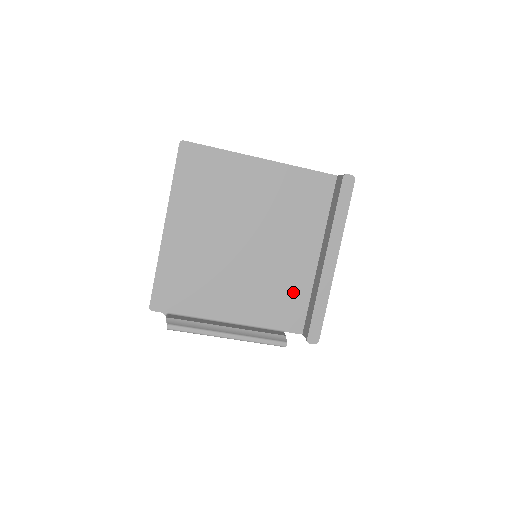
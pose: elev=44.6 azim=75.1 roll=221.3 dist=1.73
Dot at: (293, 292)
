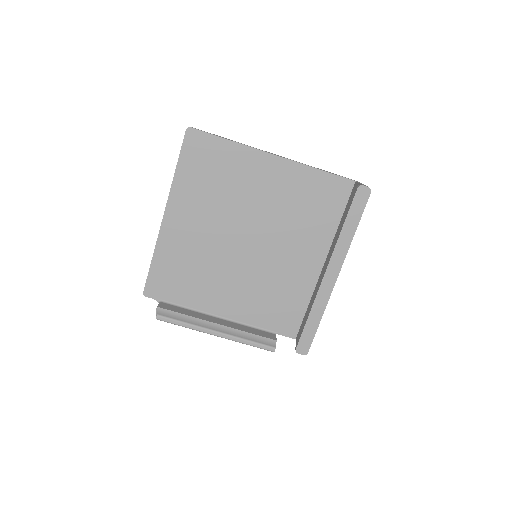
Dot at: (291, 297)
